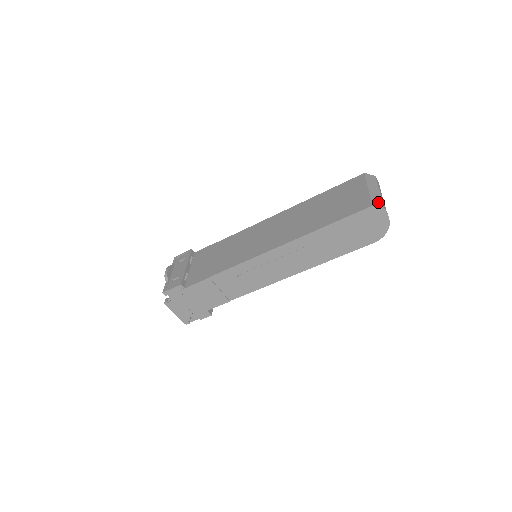
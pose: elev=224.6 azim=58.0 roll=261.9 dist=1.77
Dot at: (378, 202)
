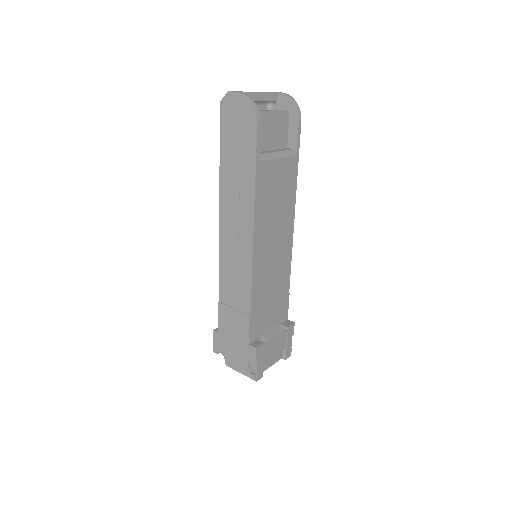
Dot at: occluded
